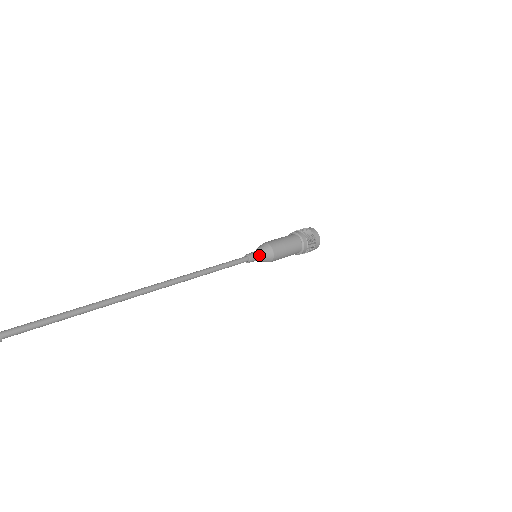
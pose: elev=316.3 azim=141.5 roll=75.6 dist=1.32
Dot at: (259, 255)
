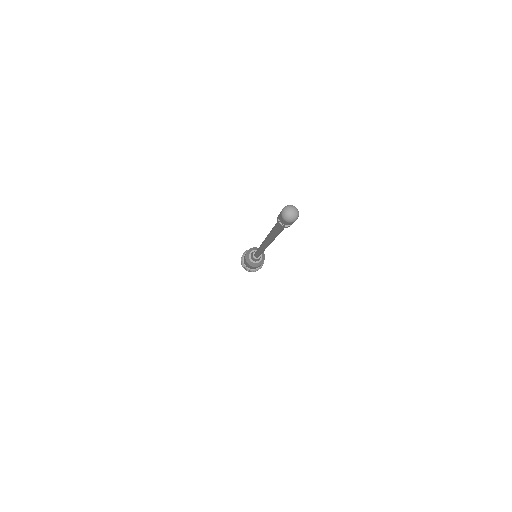
Dot at: occluded
